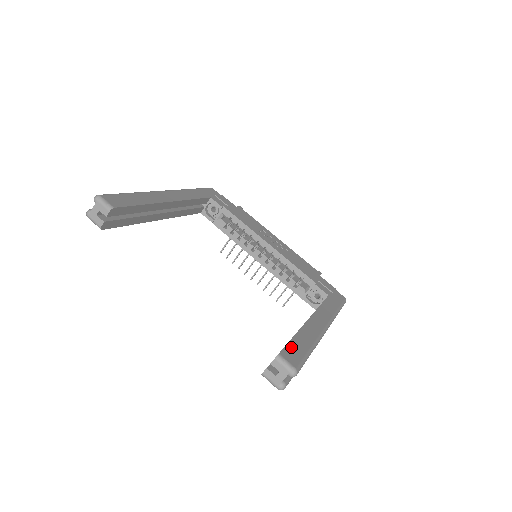
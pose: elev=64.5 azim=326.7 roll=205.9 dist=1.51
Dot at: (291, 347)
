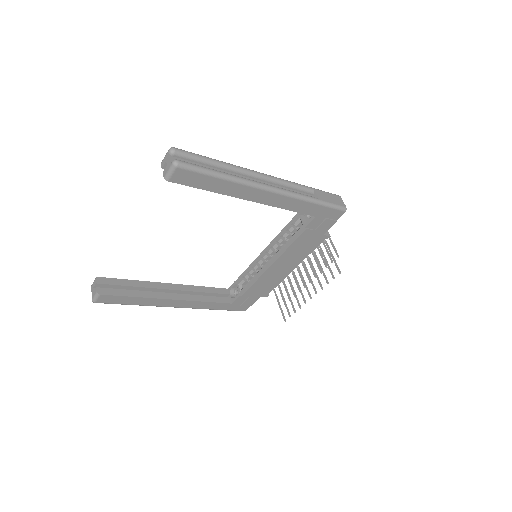
Dot at: occluded
